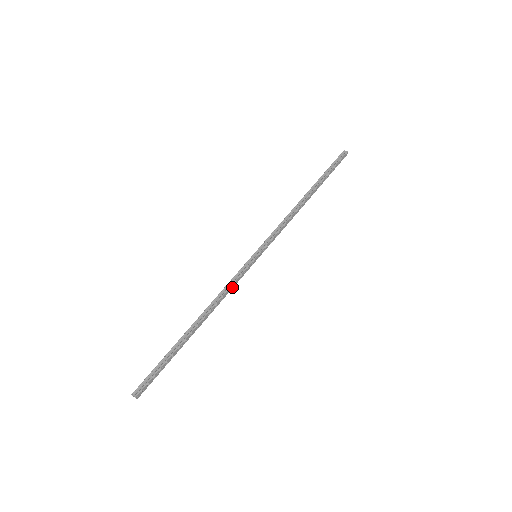
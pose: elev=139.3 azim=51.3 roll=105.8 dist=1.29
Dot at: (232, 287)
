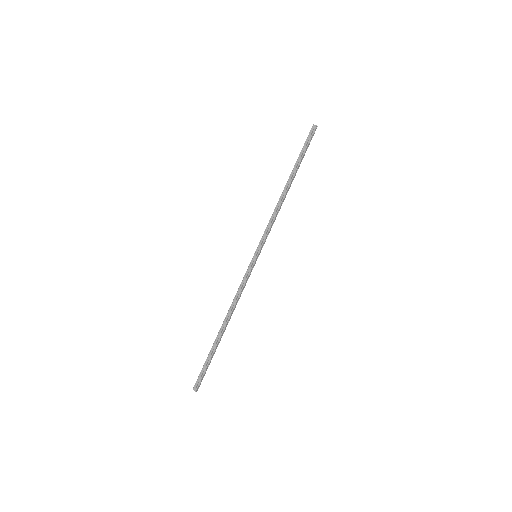
Dot at: (243, 289)
